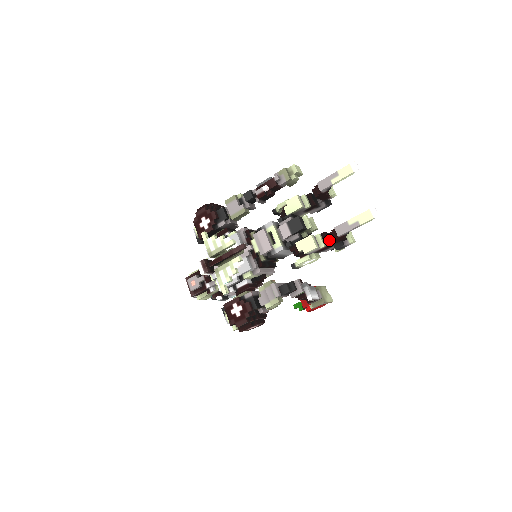
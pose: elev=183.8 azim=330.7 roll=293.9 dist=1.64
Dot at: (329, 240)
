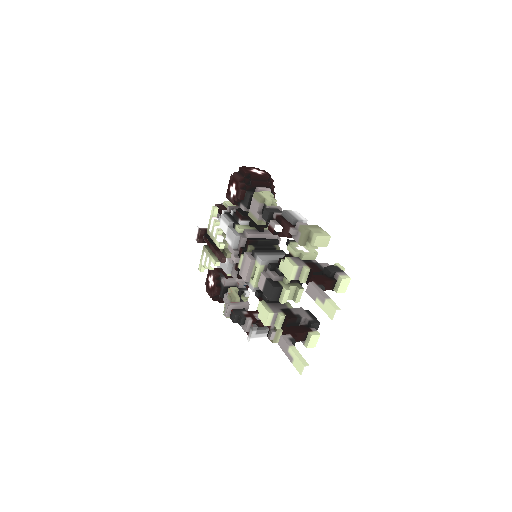
Dot at: (289, 326)
